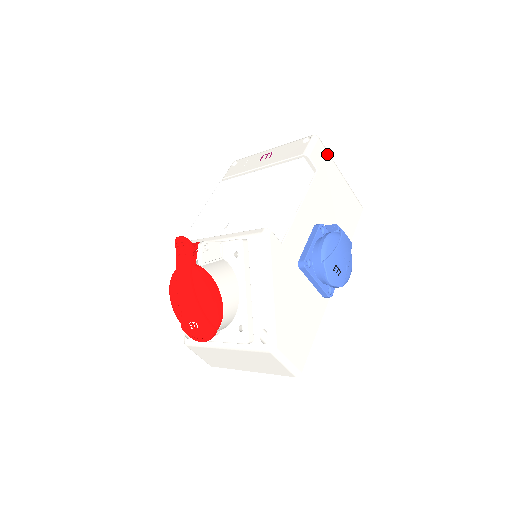
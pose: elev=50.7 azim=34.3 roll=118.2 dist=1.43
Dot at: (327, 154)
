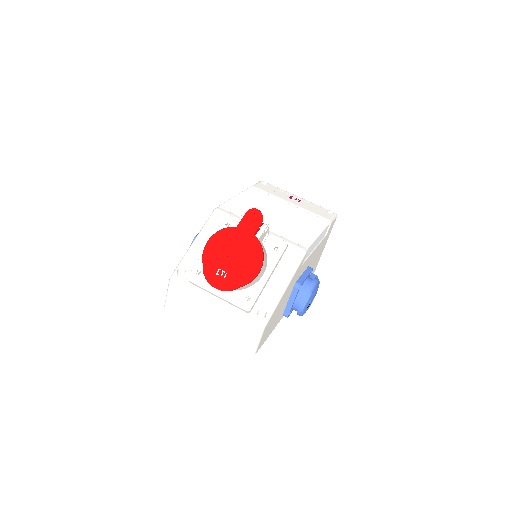
Dot at: occluded
